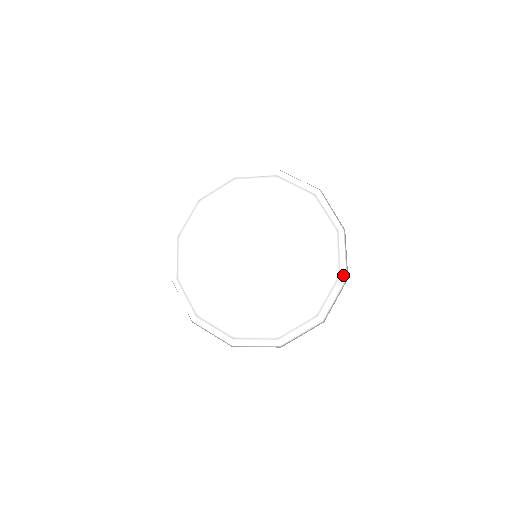
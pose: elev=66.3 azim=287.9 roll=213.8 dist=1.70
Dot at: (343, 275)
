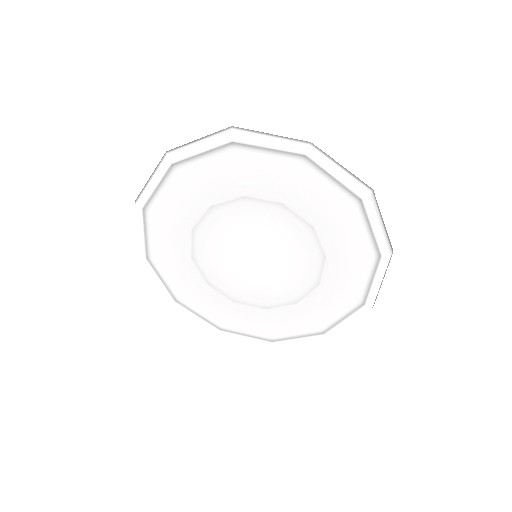
Dot at: (363, 196)
